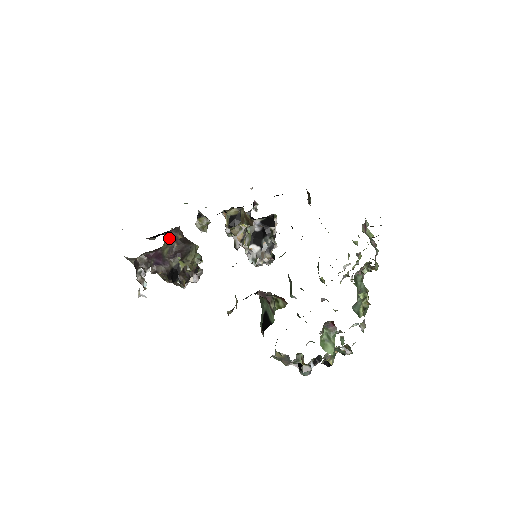
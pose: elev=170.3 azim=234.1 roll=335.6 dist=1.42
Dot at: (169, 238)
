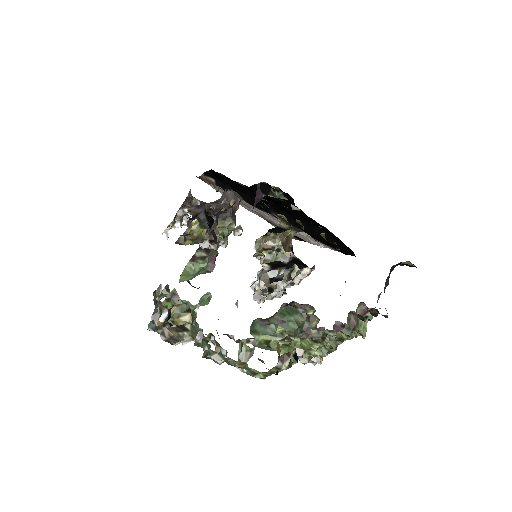
Dot at: (225, 195)
